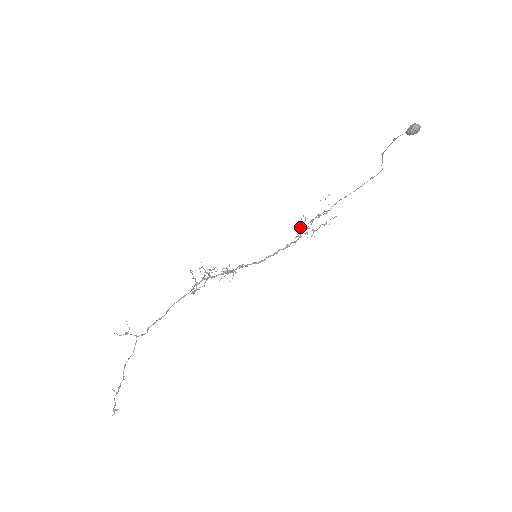
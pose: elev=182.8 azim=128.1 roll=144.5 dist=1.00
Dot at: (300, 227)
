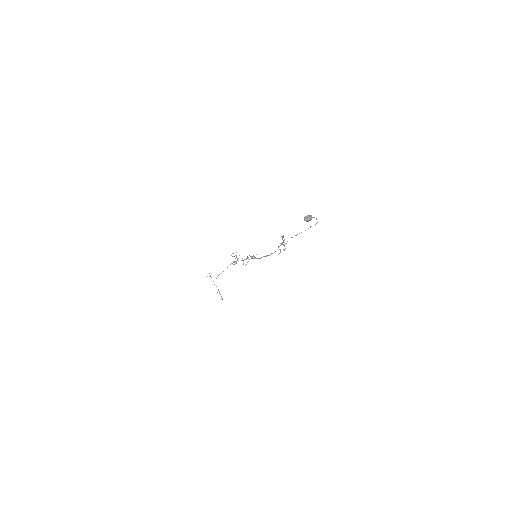
Dot at: (280, 243)
